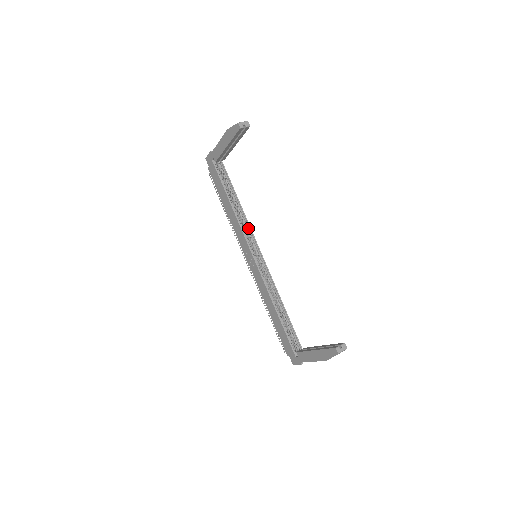
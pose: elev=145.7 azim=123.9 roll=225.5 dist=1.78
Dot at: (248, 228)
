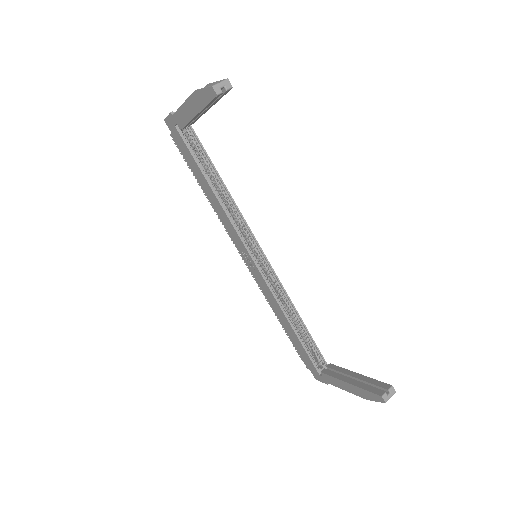
Dot at: (241, 219)
